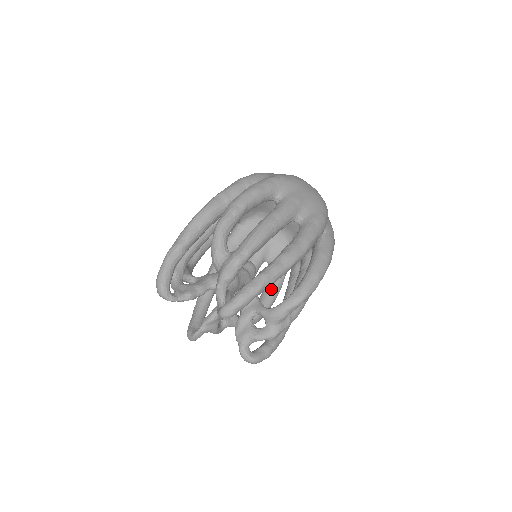
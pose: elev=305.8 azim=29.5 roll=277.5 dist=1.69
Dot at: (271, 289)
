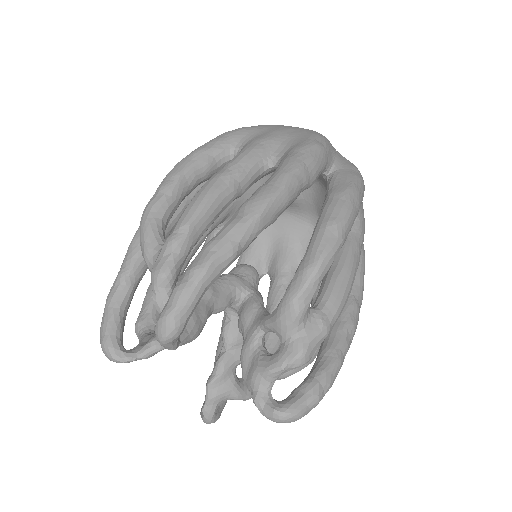
Dot at: occluded
